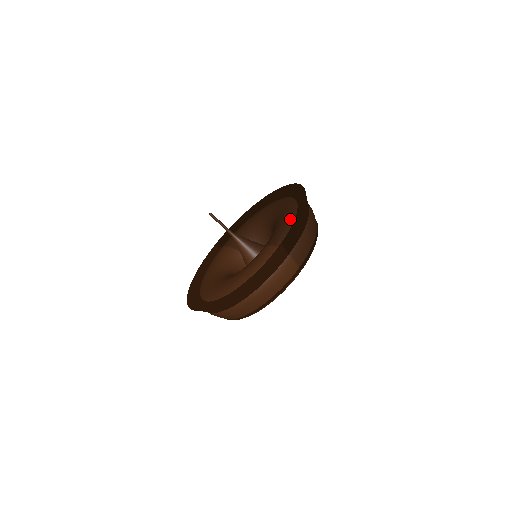
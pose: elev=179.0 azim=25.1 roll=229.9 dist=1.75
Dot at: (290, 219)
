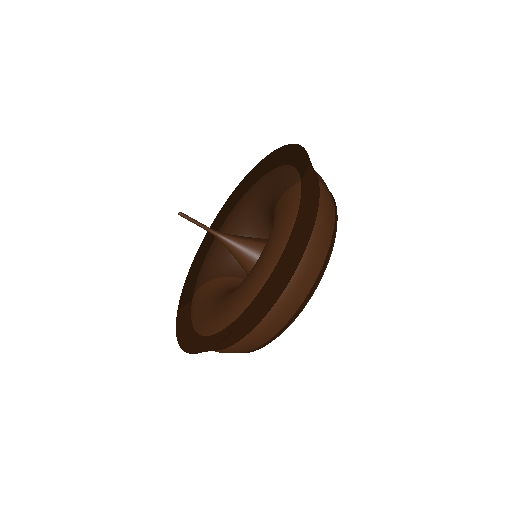
Dot at: (284, 168)
